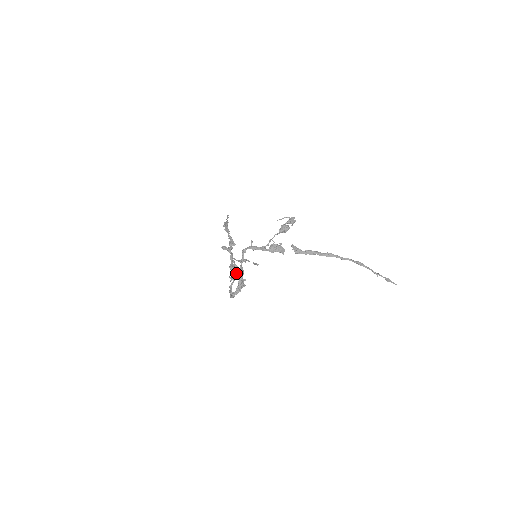
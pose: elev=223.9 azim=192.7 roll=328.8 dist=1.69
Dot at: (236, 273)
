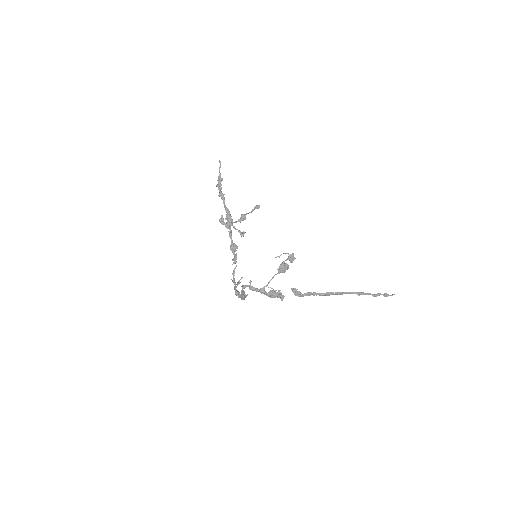
Dot at: occluded
